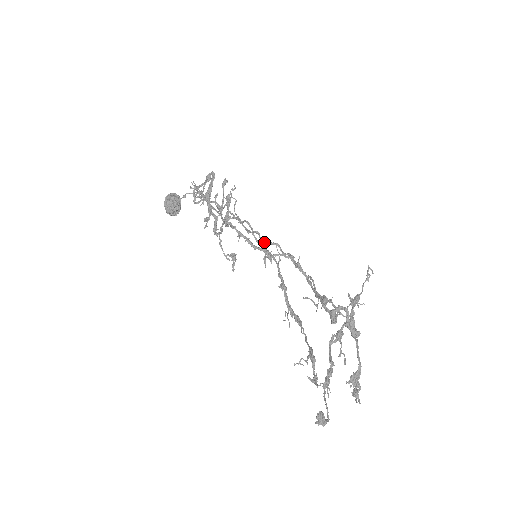
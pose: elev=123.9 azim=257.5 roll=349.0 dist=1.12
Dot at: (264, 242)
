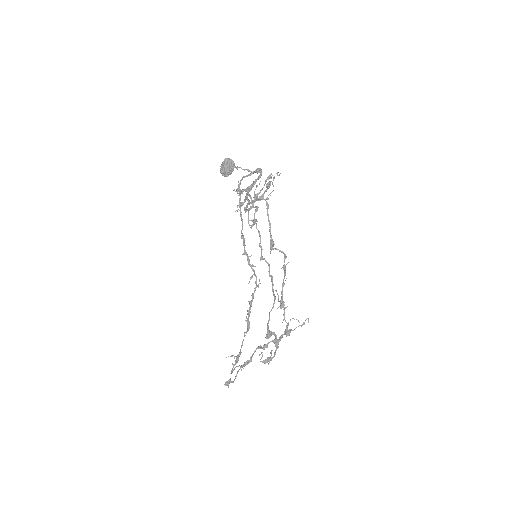
Dot at: (262, 257)
